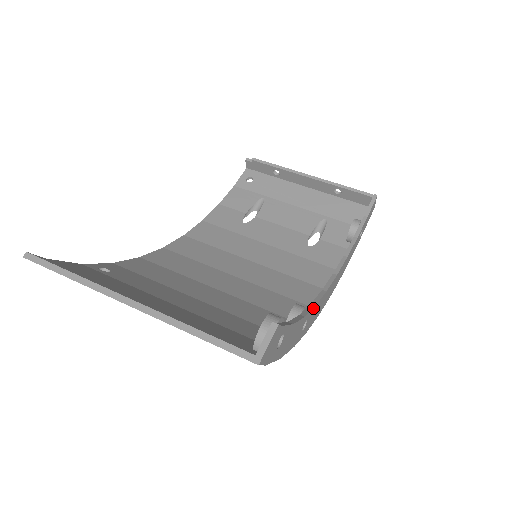
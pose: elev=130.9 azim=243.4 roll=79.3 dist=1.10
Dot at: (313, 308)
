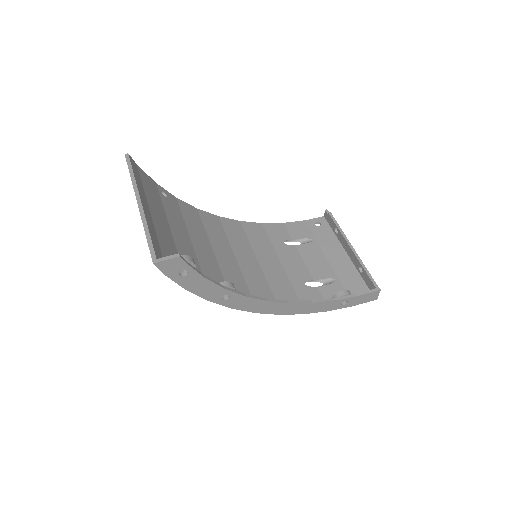
Dot at: (241, 295)
